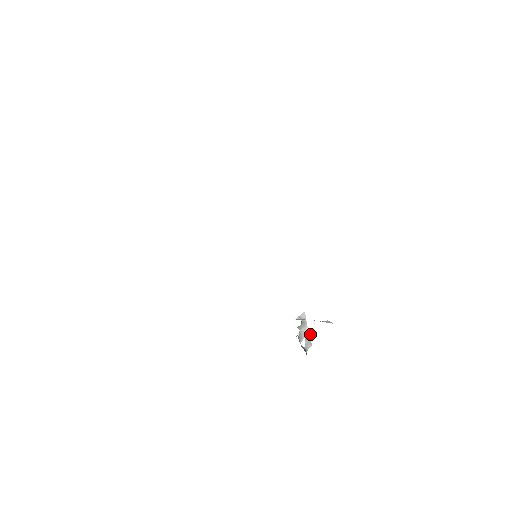
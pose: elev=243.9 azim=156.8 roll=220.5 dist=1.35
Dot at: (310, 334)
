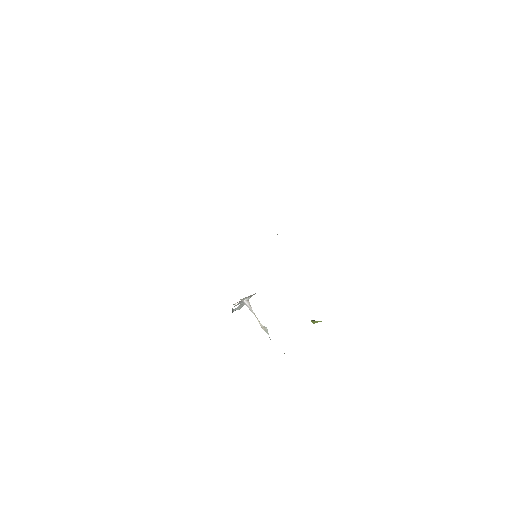
Dot at: occluded
